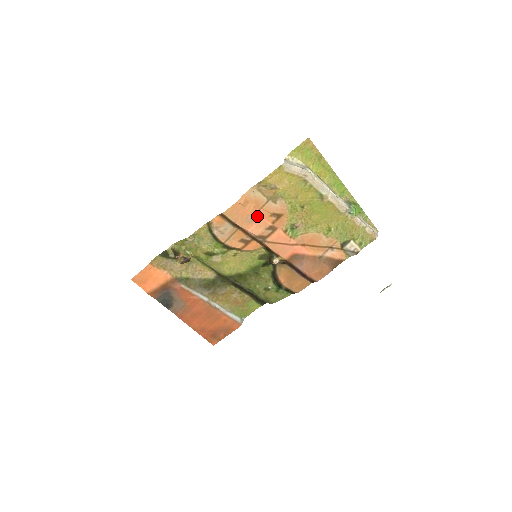
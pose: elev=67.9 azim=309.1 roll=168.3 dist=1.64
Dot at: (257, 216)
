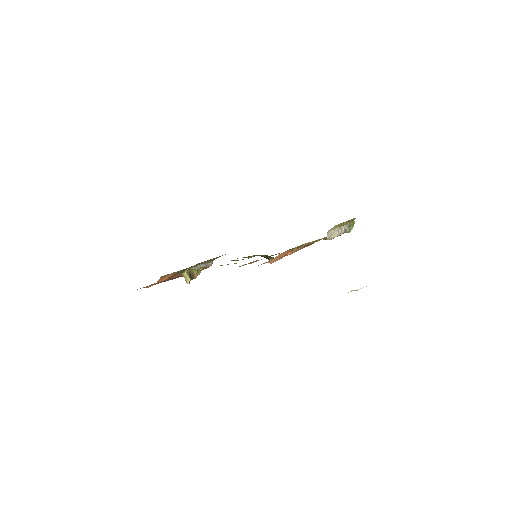
Dot at: occluded
